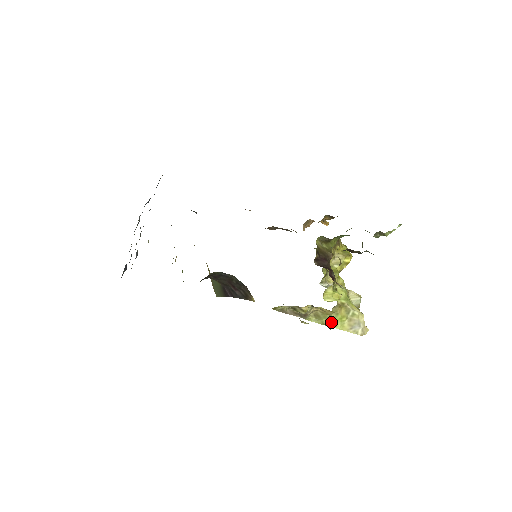
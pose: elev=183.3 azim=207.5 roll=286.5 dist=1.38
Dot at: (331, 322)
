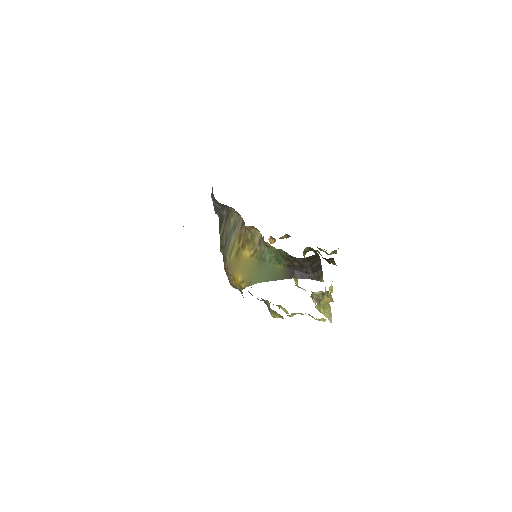
Dot at: (324, 310)
